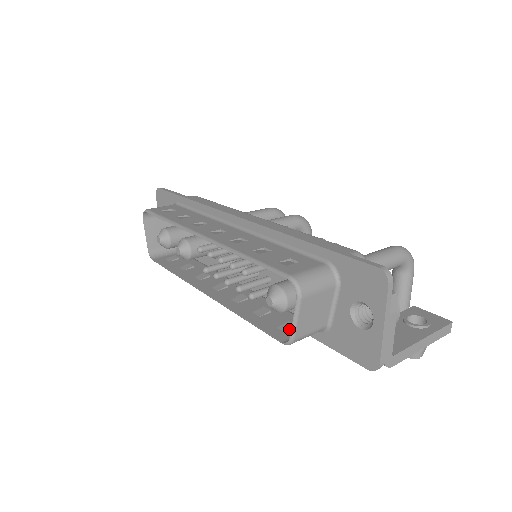
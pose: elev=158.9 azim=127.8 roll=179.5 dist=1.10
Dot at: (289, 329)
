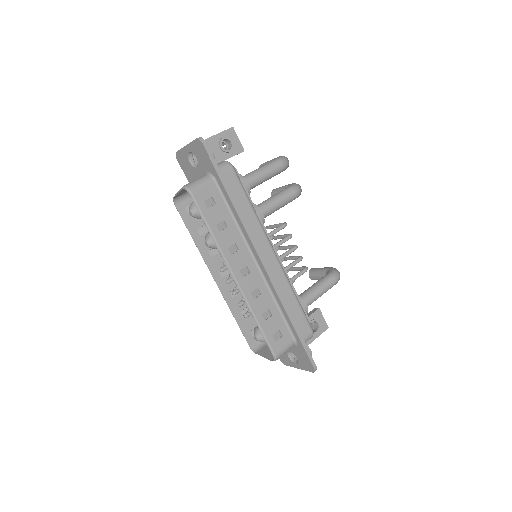
Dot at: occluded
